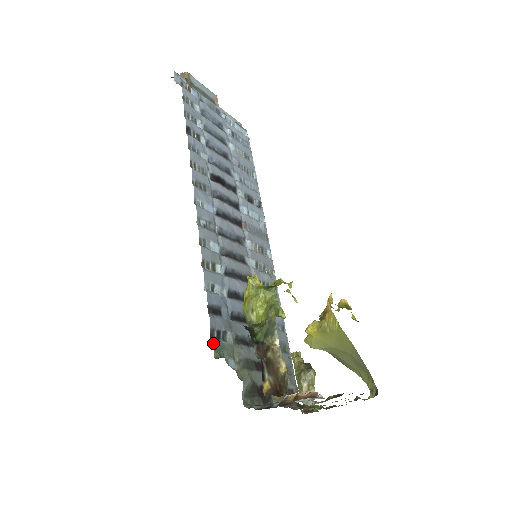
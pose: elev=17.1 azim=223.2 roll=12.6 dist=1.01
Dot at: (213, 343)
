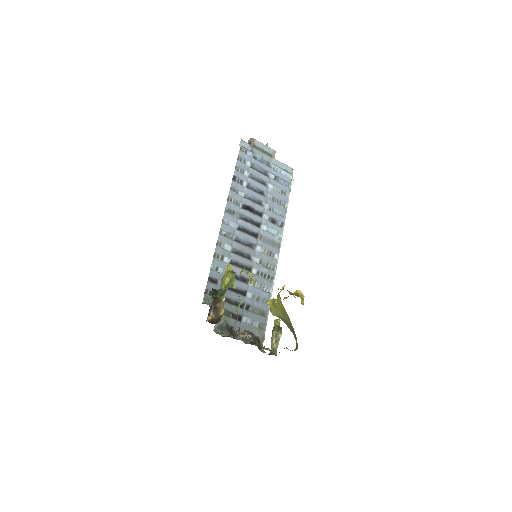
Dot at: (204, 296)
